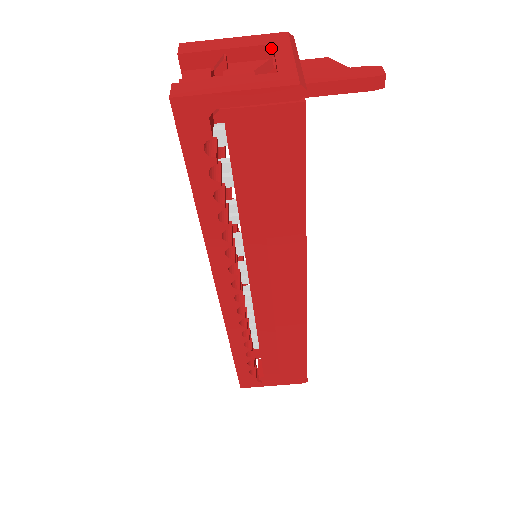
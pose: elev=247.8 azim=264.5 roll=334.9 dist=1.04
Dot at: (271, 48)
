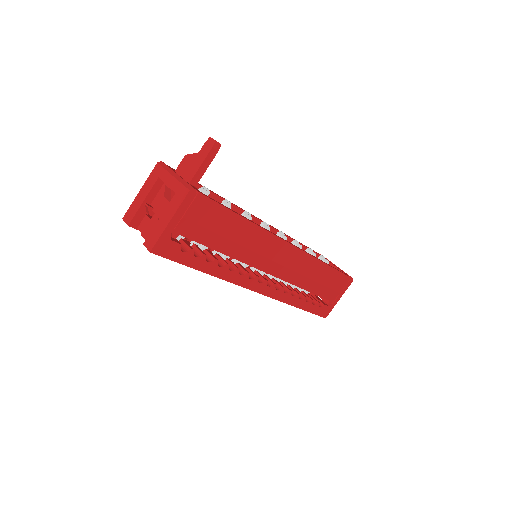
Dot at: (159, 179)
